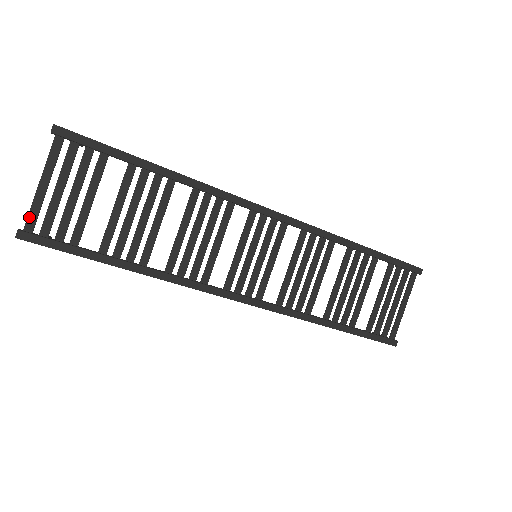
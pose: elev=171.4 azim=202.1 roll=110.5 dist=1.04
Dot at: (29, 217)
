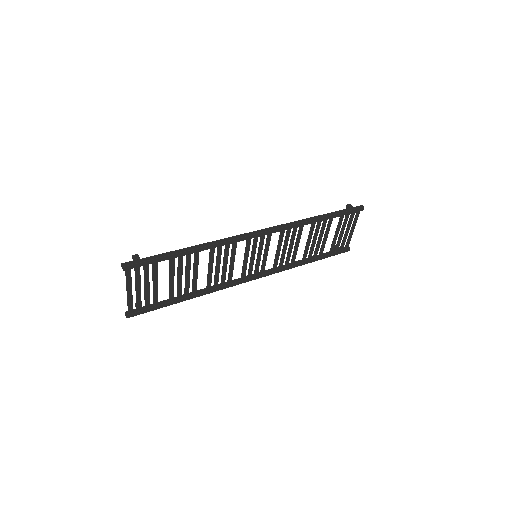
Dot at: (129, 307)
